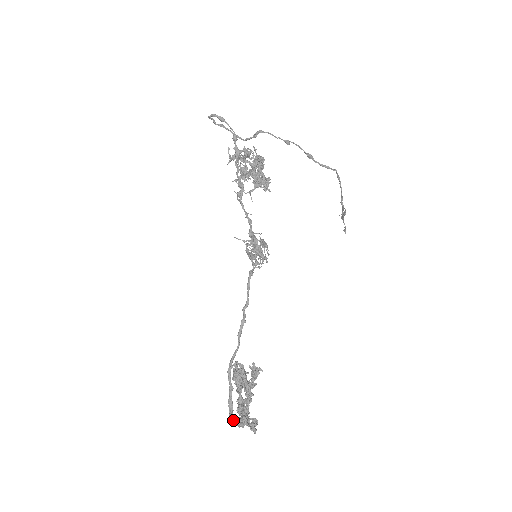
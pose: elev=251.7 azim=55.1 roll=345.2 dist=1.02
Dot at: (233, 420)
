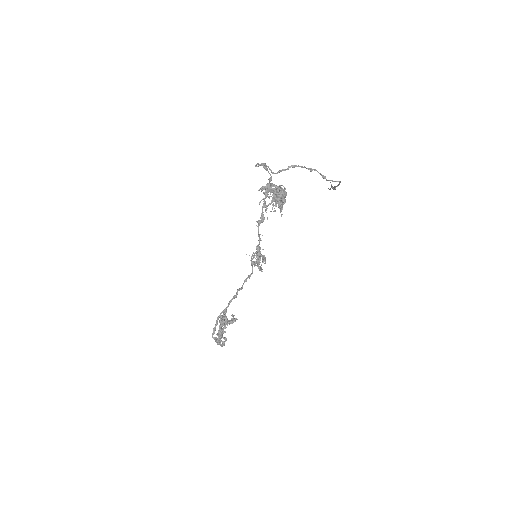
Dot at: (213, 337)
